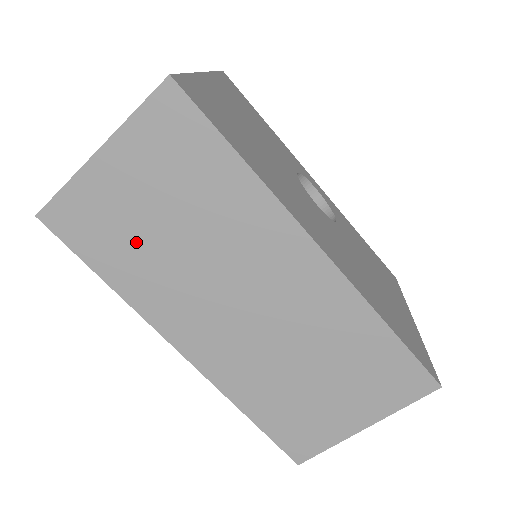
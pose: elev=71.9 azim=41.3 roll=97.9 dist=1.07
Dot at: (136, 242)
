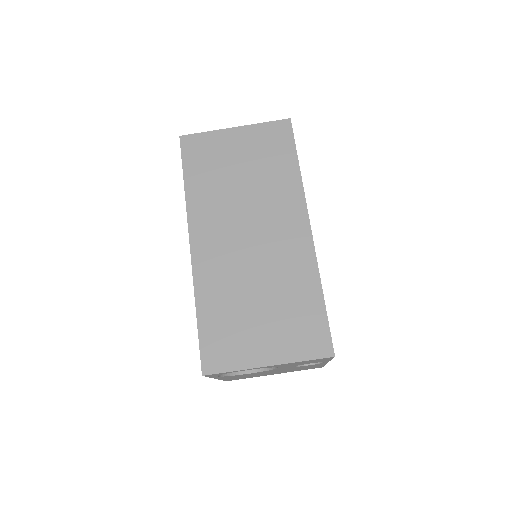
Dot at: (218, 173)
